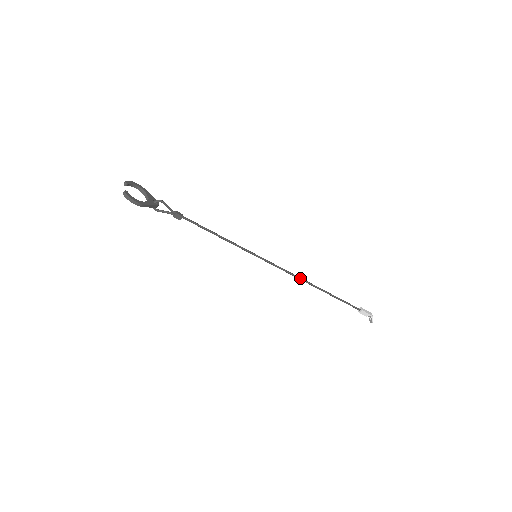
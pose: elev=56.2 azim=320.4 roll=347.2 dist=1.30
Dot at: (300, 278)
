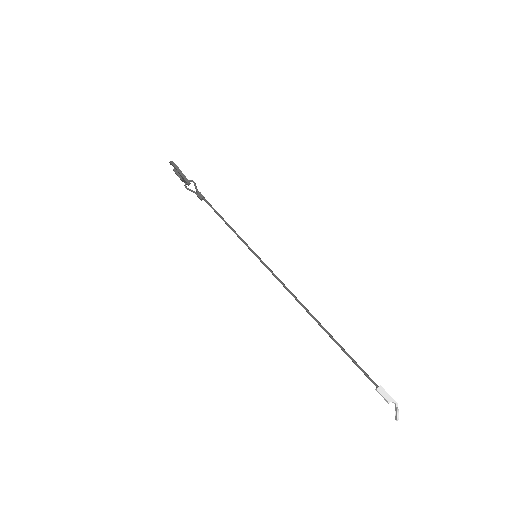
Dot at: occluded
